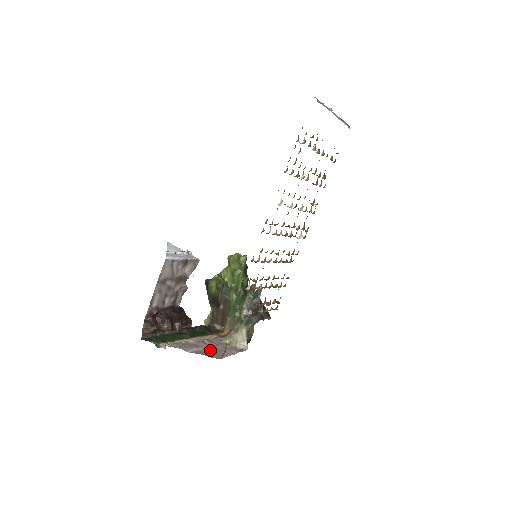
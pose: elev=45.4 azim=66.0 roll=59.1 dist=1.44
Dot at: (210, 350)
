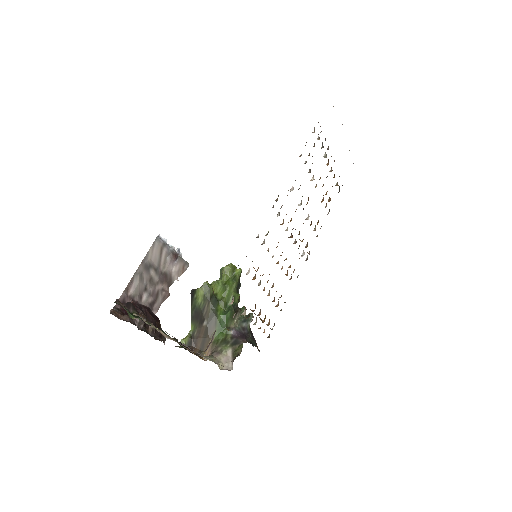
Dot at: occluded
